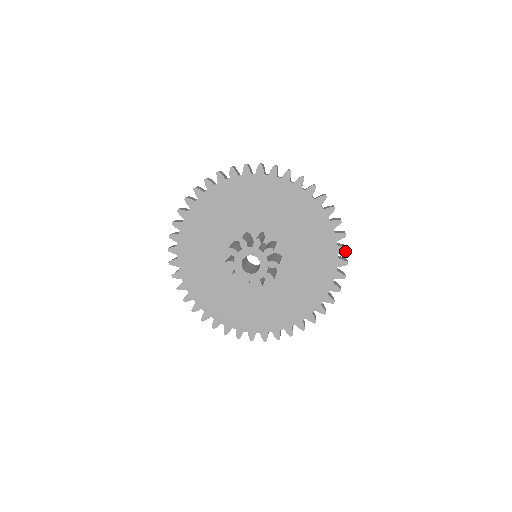
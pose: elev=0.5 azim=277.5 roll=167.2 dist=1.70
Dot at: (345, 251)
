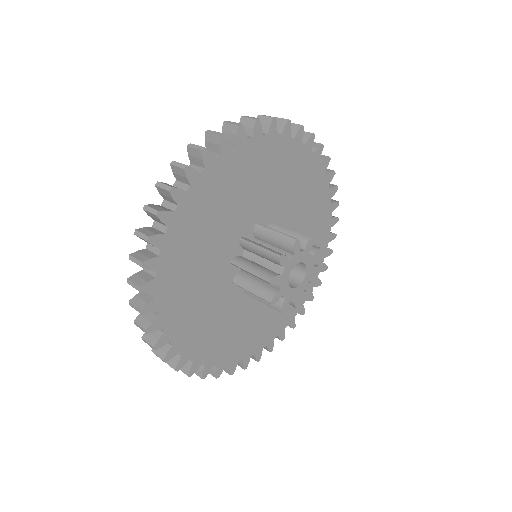
Dot at: (334, 238)
